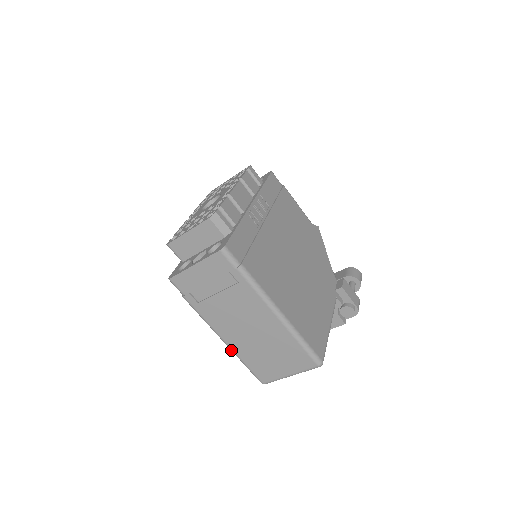
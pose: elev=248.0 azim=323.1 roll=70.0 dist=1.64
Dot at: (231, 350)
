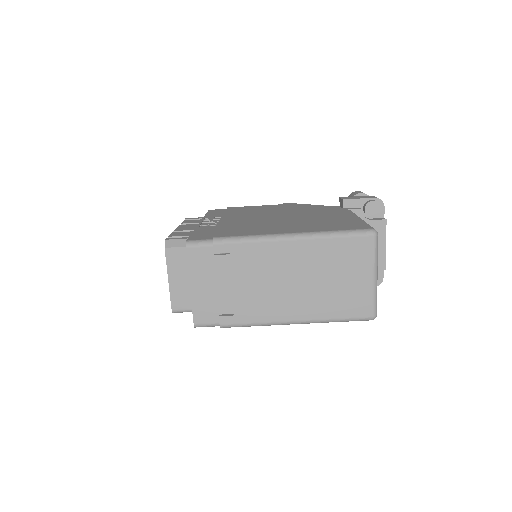
Dot at: occluded
